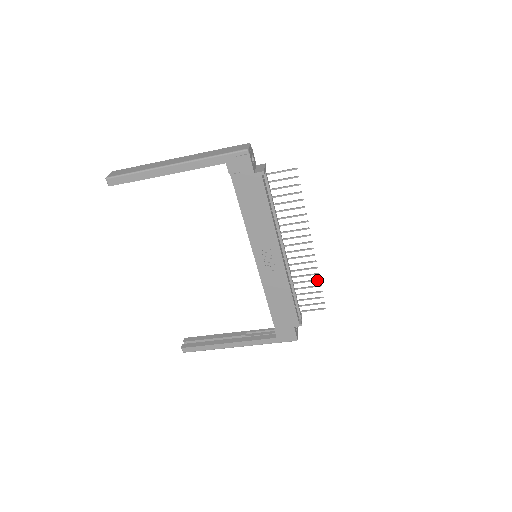
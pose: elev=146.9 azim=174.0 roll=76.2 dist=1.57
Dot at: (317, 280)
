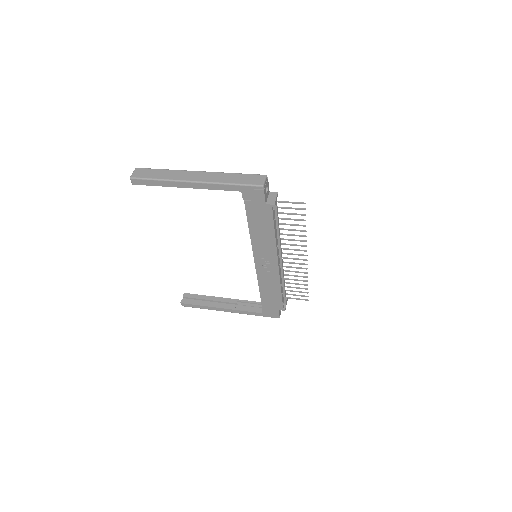
Dot at: (305, 281)
